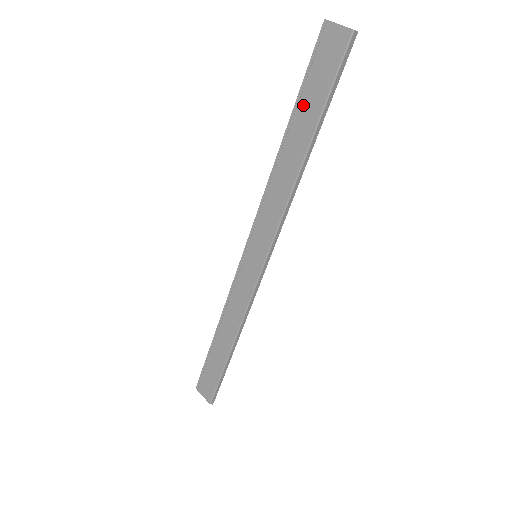
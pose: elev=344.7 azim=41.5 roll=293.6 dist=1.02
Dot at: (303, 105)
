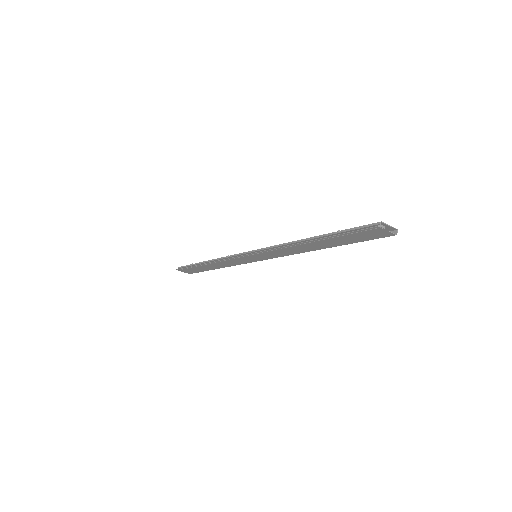
Dot at: (334, 240)
